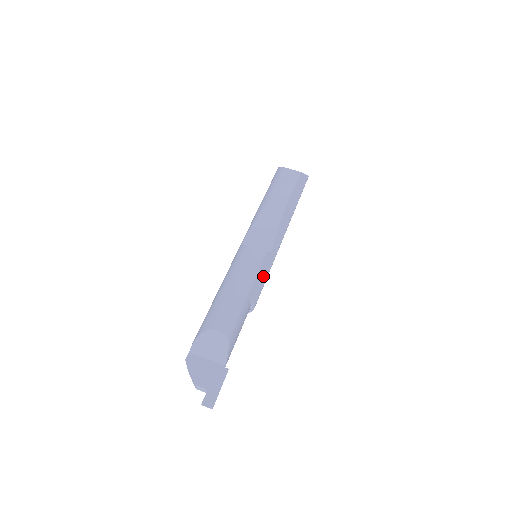
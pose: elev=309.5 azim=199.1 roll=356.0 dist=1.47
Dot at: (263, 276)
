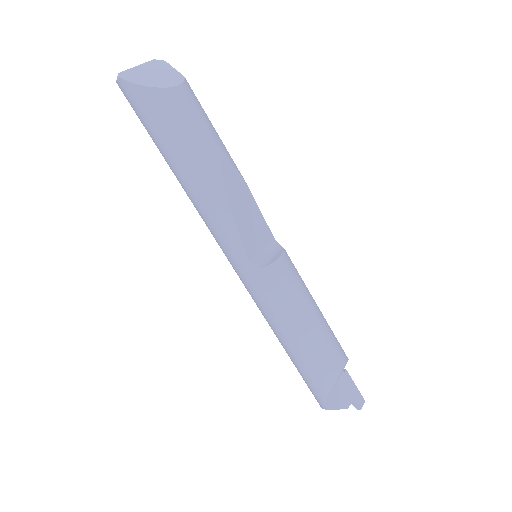
Dot at: occluded
